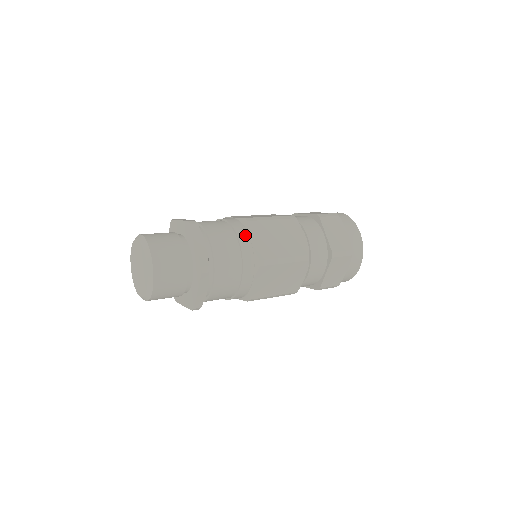
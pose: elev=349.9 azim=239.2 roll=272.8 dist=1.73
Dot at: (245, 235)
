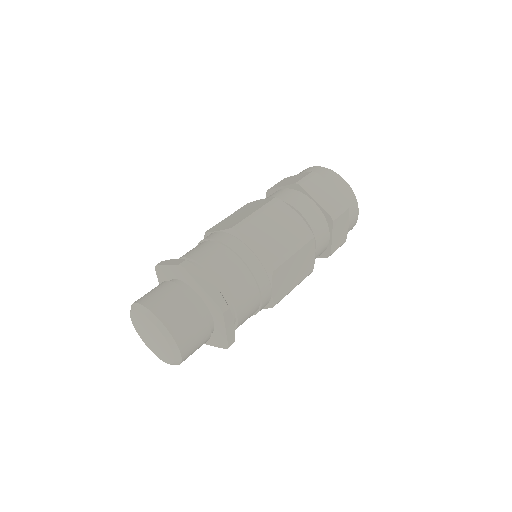
Dot at: (242, 247)
